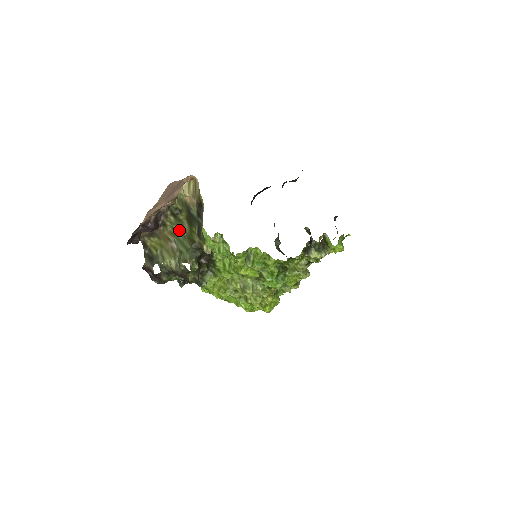
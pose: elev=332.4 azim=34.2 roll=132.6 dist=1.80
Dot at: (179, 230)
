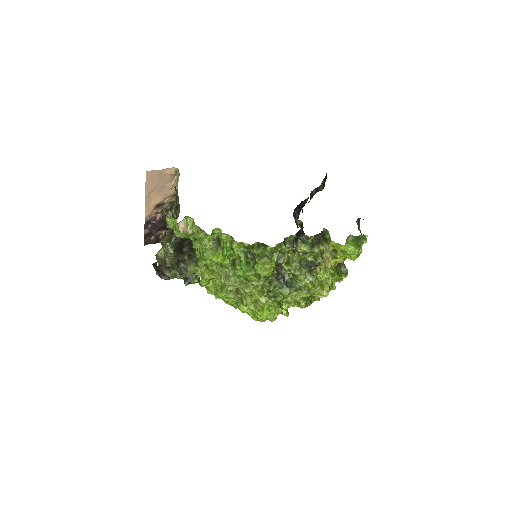
Dot at: occluded
